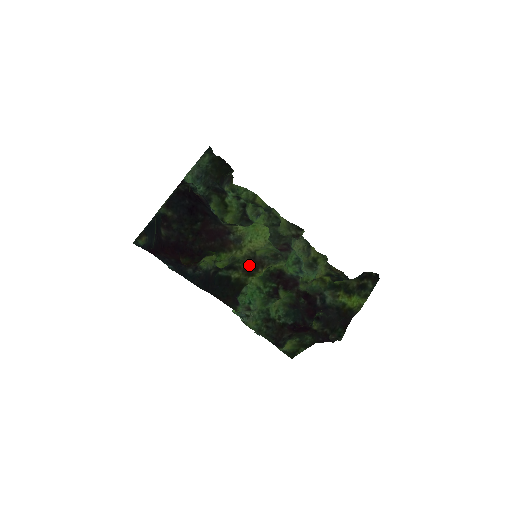
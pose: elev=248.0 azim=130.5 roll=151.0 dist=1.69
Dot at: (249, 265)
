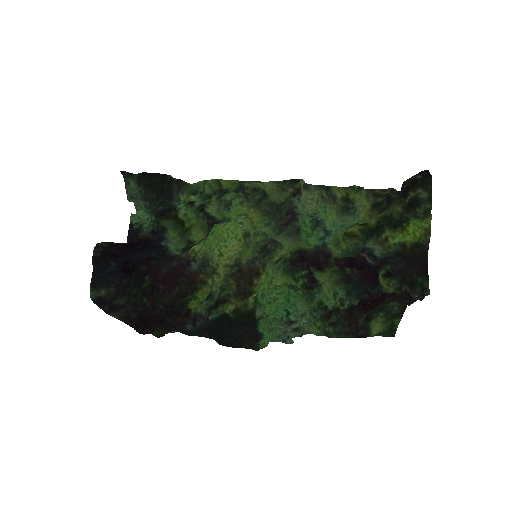
Dot at: (238, 284)
